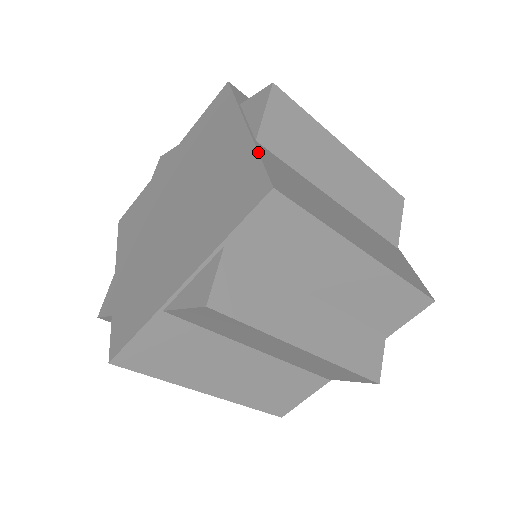
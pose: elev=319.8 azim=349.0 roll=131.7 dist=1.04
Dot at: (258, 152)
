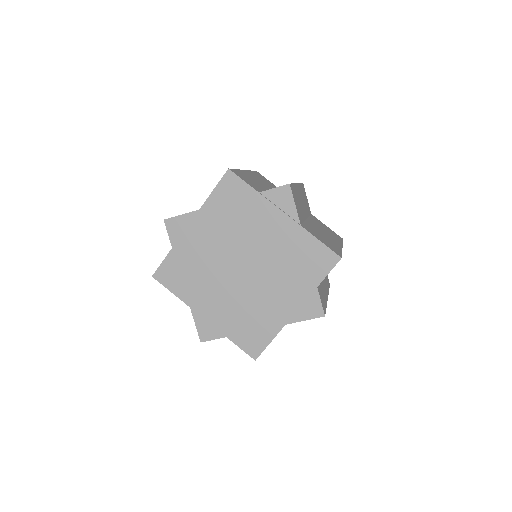
Dot at: (314, 236)
